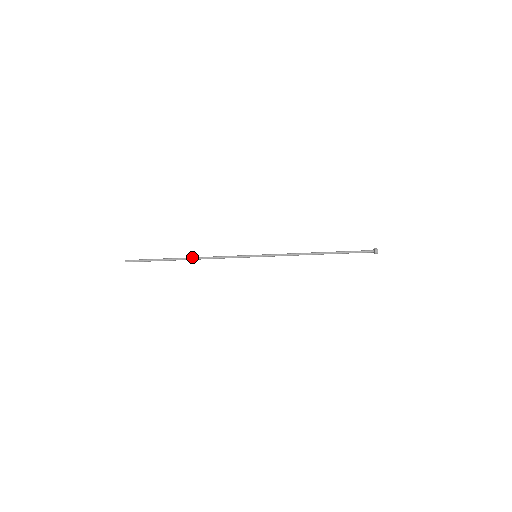
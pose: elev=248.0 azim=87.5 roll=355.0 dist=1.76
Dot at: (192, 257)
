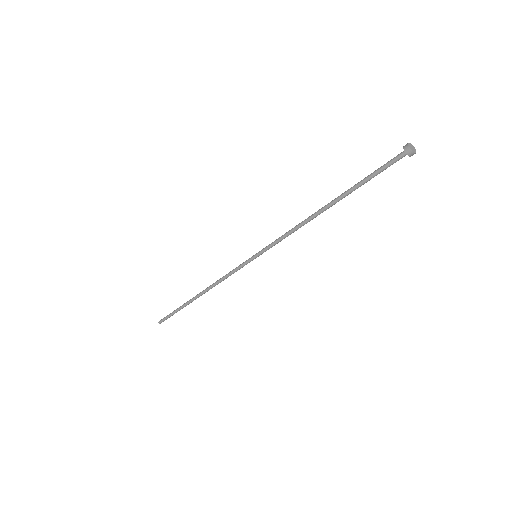
Dot at: (201, 292)
